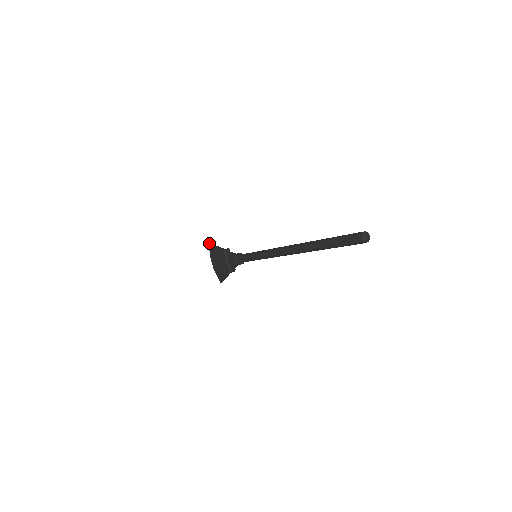
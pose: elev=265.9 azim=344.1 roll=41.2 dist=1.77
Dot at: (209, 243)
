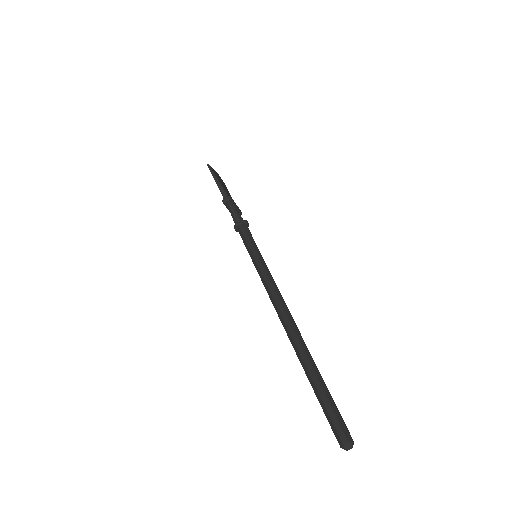
Dot at: (207, 165)
